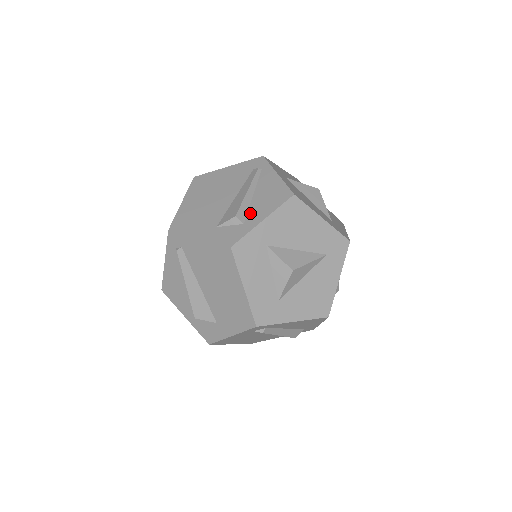
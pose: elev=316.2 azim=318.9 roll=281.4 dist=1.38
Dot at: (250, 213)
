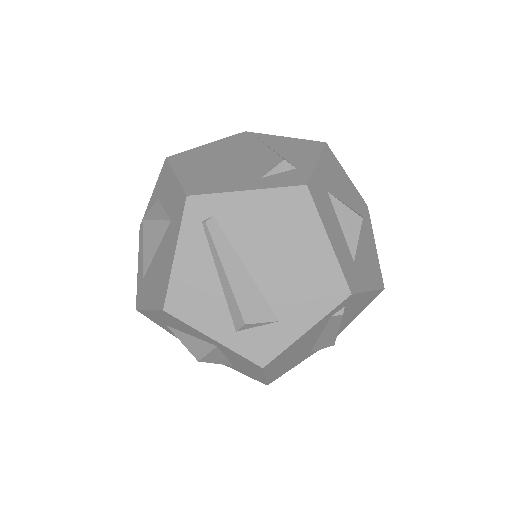
Dot at: (292, 161)
